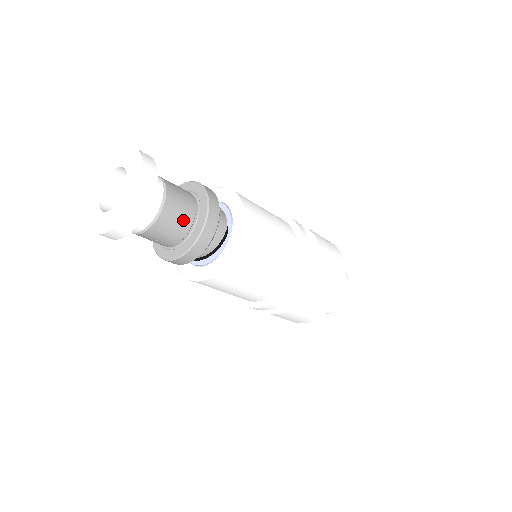
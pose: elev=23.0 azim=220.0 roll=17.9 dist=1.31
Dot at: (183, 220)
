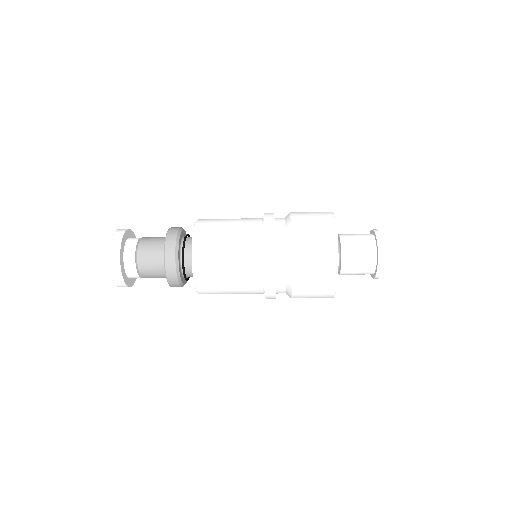
Dot at: (156, 269)
